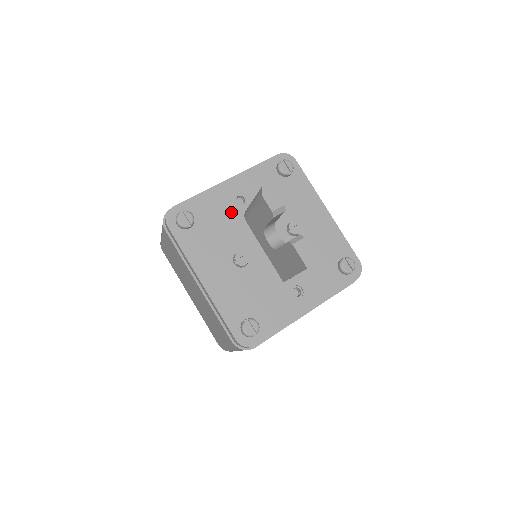
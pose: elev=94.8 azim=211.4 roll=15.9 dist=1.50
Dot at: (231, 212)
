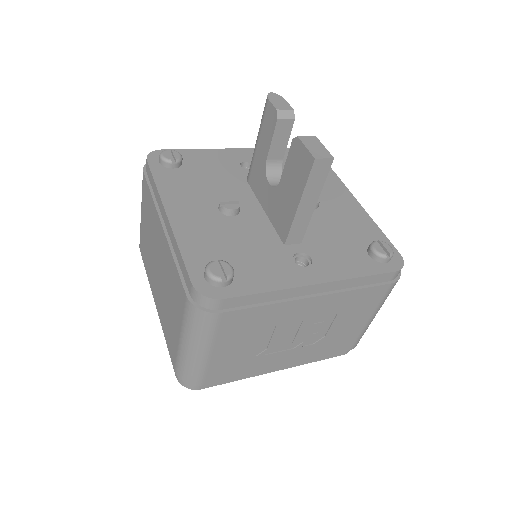
Dot at: (231, 170)
